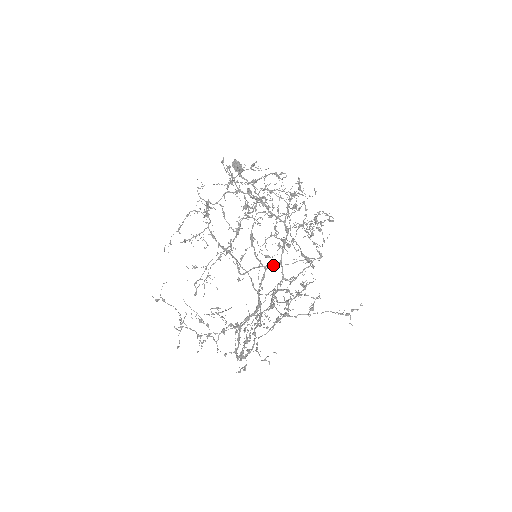
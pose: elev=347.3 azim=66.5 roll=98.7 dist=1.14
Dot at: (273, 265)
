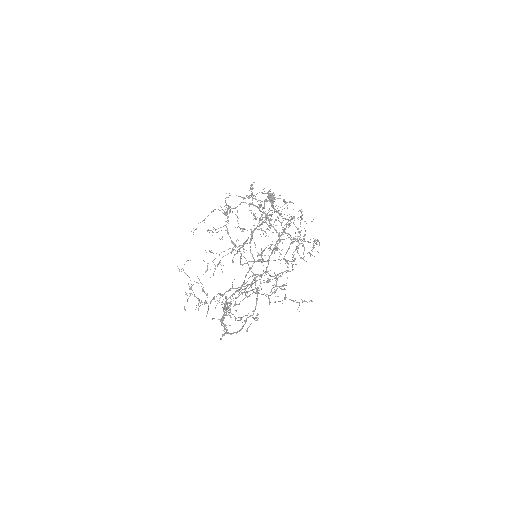
Dot at: occluded
